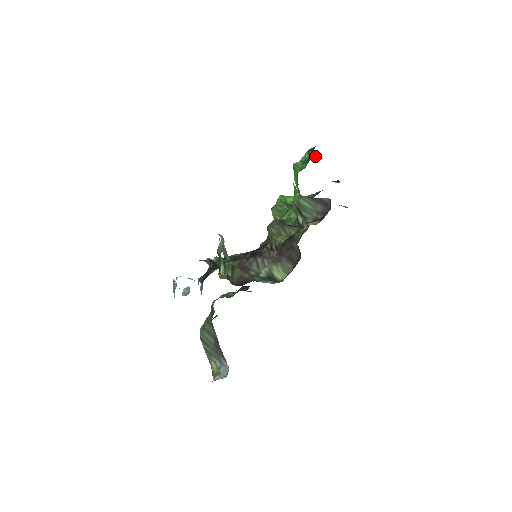
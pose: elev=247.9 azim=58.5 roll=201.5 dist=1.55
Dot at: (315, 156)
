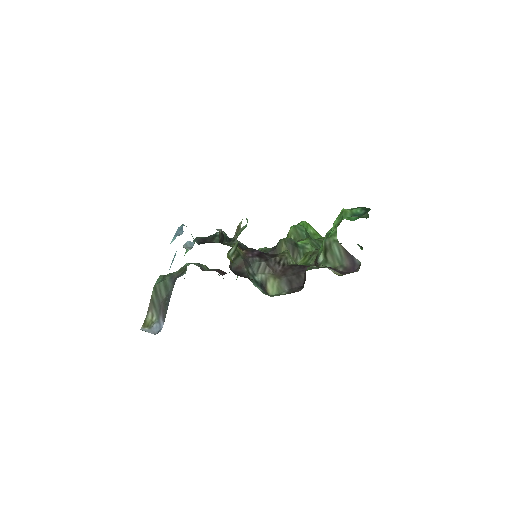
Dot at: (367, 217)
